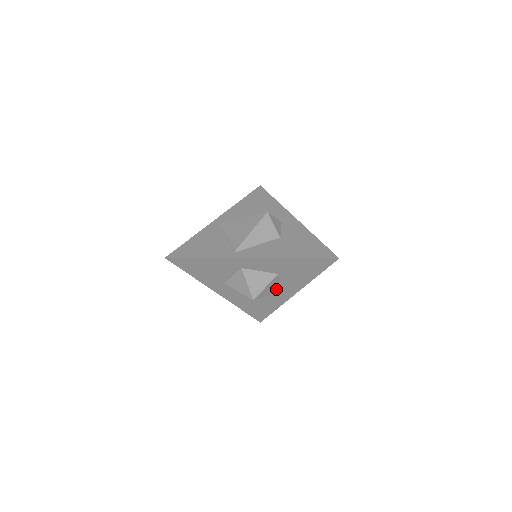
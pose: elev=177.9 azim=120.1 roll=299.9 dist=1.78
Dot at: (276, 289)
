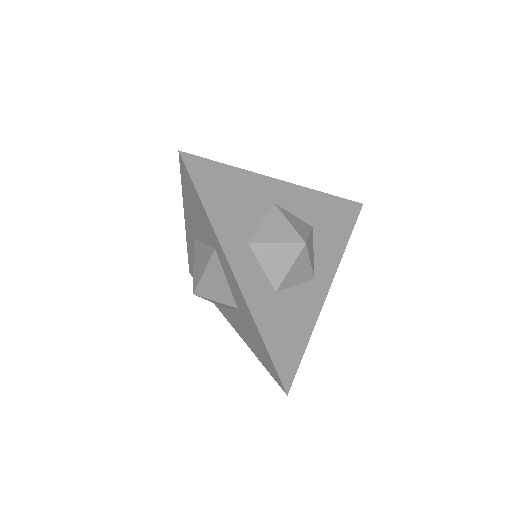
Dot at: (312, 263)
